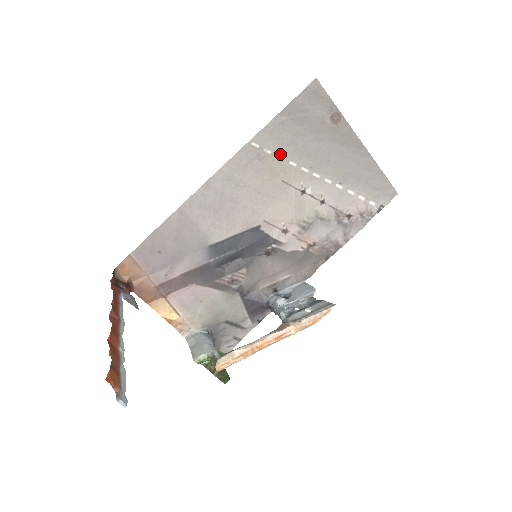
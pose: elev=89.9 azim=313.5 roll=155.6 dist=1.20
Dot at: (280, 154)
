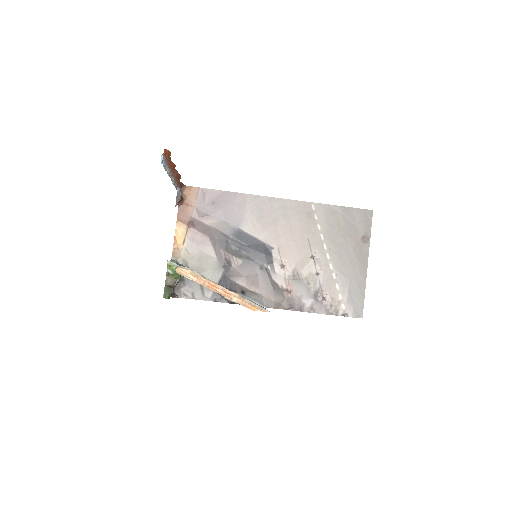
Dot at: (321, 225)
